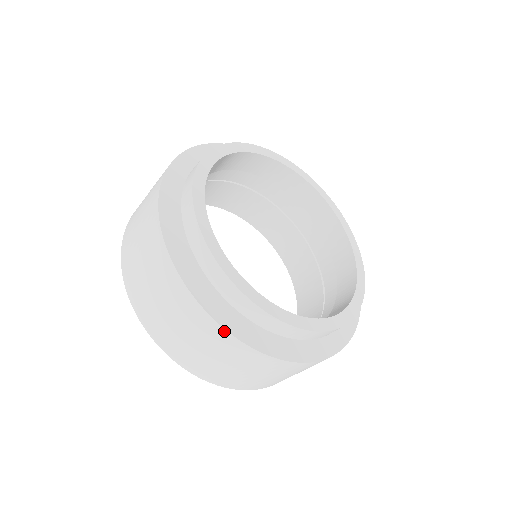
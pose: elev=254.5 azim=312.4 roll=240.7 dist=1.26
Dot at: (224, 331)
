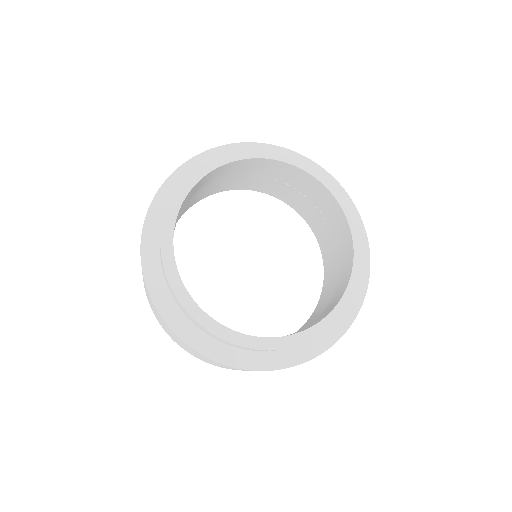
Dot at: (142, 267)
